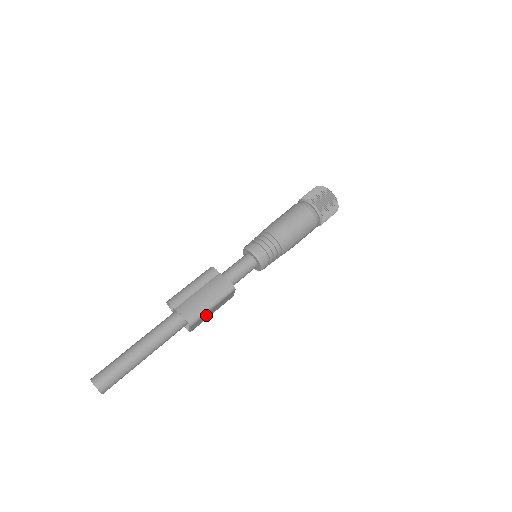
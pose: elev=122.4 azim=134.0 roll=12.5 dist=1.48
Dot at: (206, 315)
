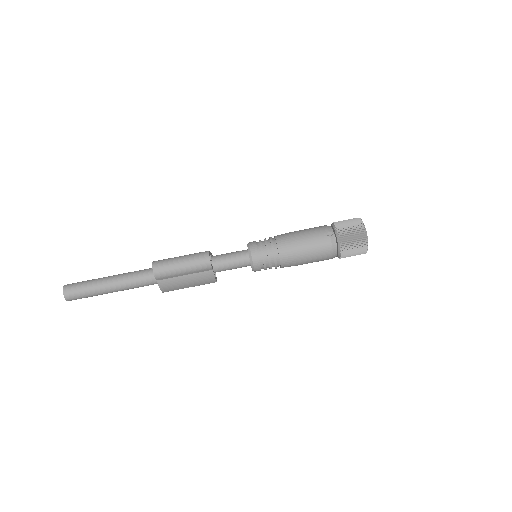
Dot at: occluded
